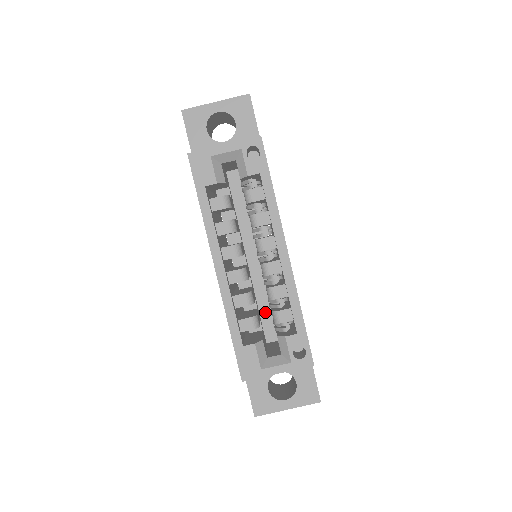
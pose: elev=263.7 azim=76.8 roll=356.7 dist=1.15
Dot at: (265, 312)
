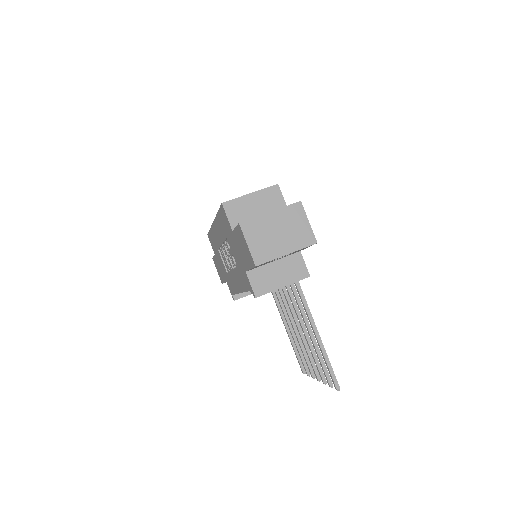
Dot at: occluded
